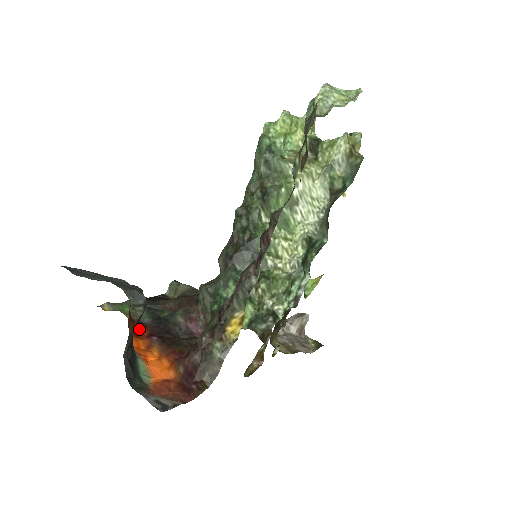
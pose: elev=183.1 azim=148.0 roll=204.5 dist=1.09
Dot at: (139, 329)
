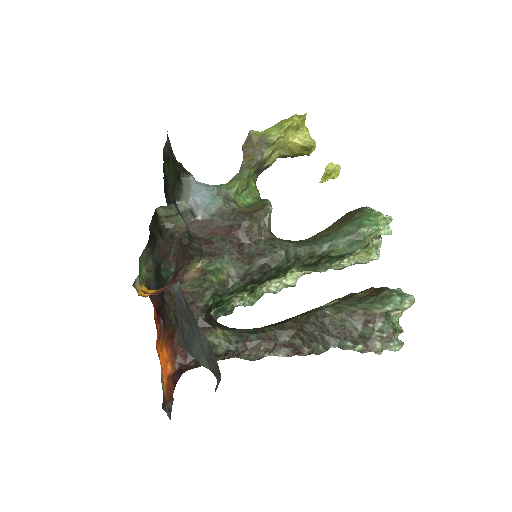
Dot at: (154, 312)
